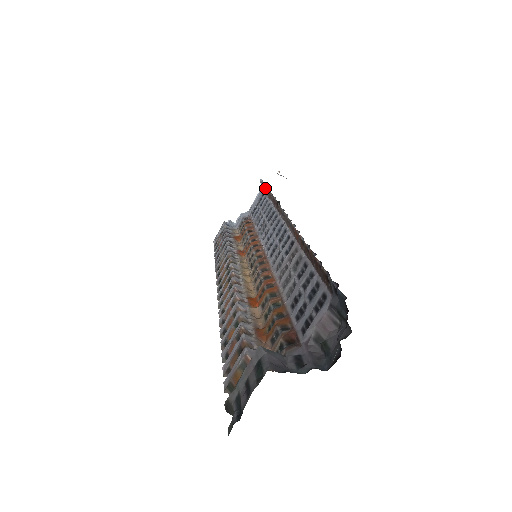
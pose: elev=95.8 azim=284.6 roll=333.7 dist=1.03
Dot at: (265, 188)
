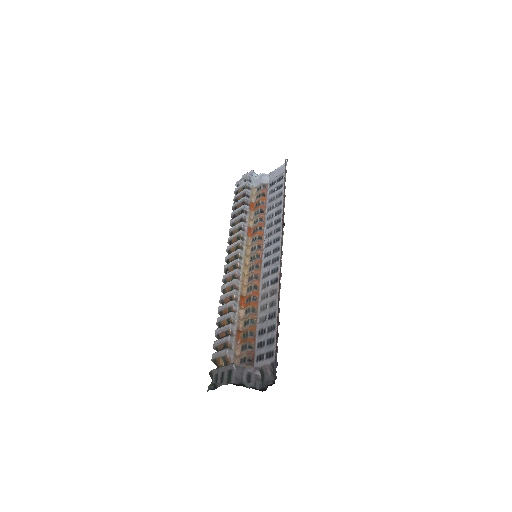
Dot at: (285, 178)
